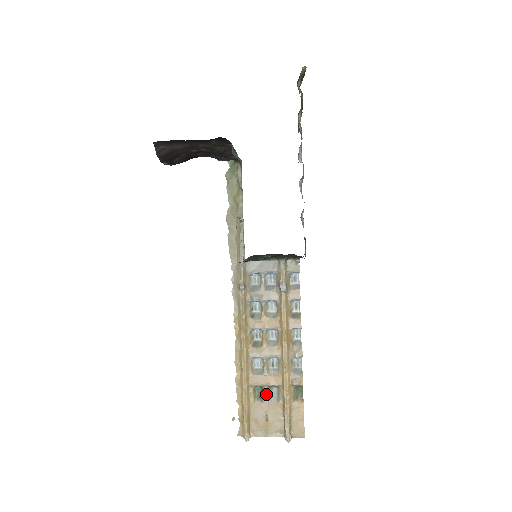
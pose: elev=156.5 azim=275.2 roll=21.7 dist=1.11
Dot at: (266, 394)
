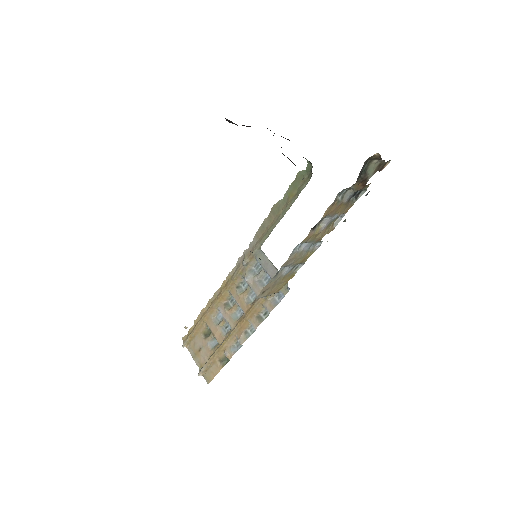
Dot at: (210, 338)
